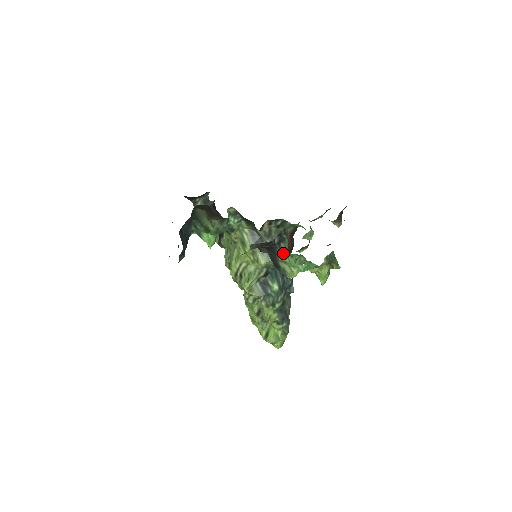
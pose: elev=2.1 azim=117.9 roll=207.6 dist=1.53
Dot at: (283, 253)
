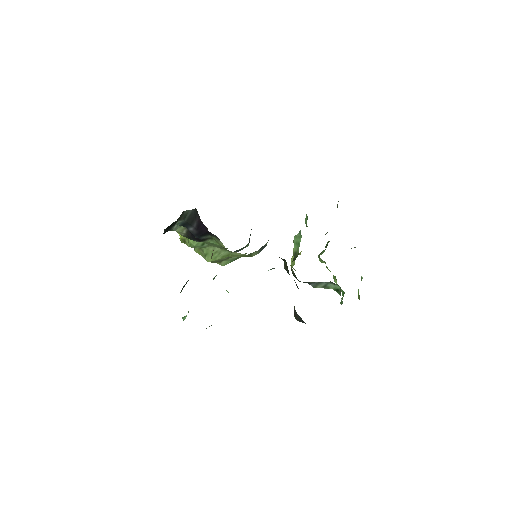
Dot at: (323, 286)
